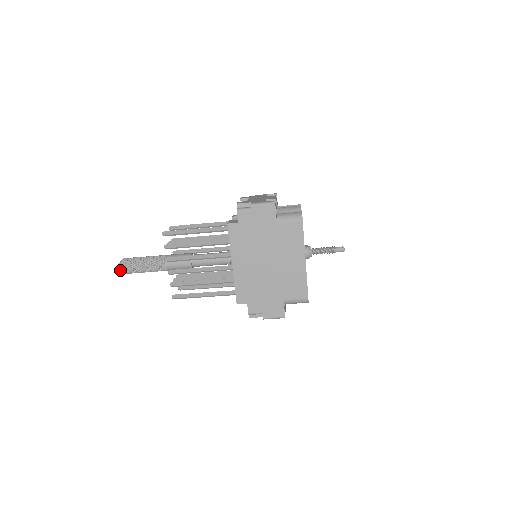
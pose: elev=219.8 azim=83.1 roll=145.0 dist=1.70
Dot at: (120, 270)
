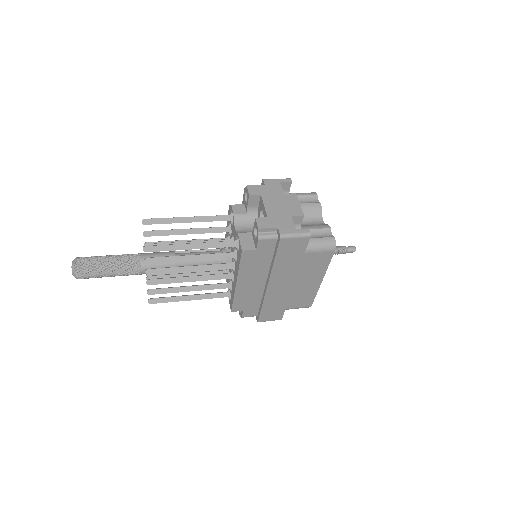
Dot at: occluded
